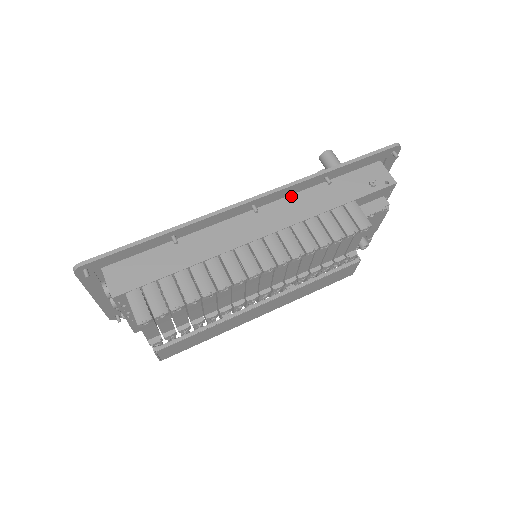
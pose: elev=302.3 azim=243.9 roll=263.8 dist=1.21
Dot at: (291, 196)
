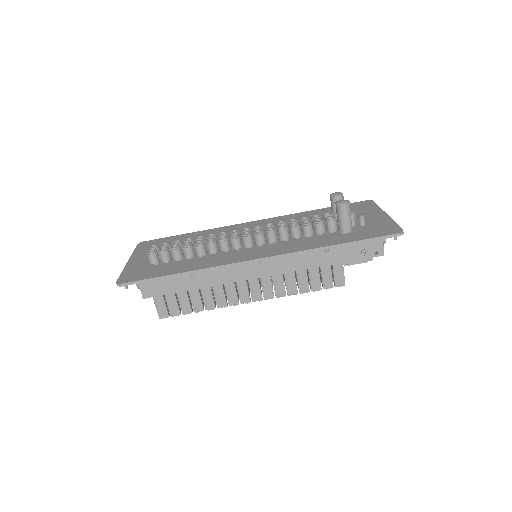
Dot at: occluded
